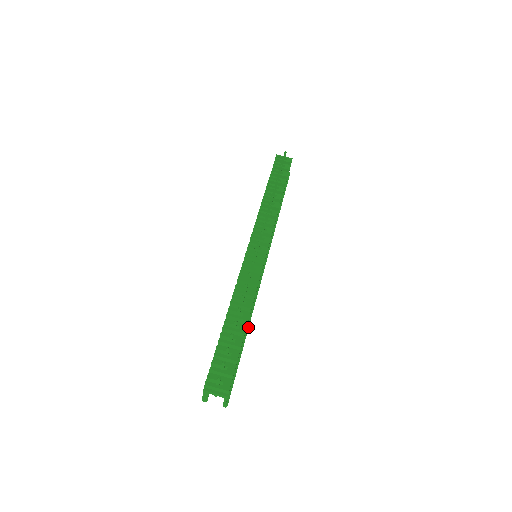
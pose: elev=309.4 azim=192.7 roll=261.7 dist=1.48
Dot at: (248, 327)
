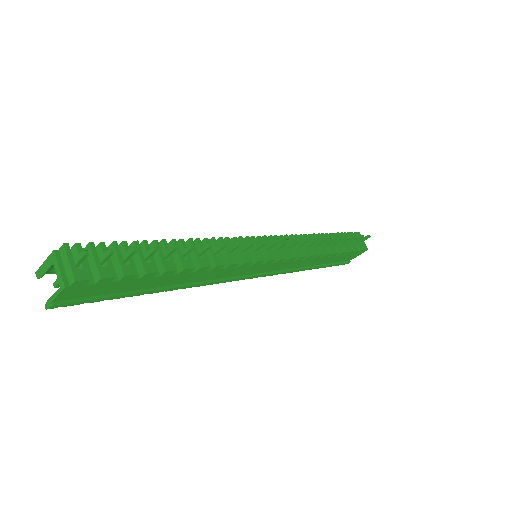
Dot at: (173, 287)
